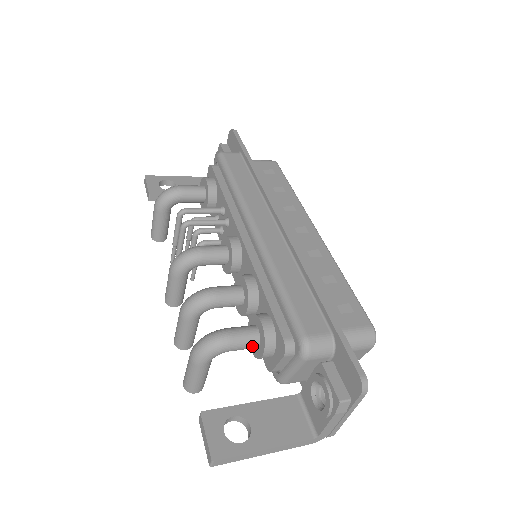
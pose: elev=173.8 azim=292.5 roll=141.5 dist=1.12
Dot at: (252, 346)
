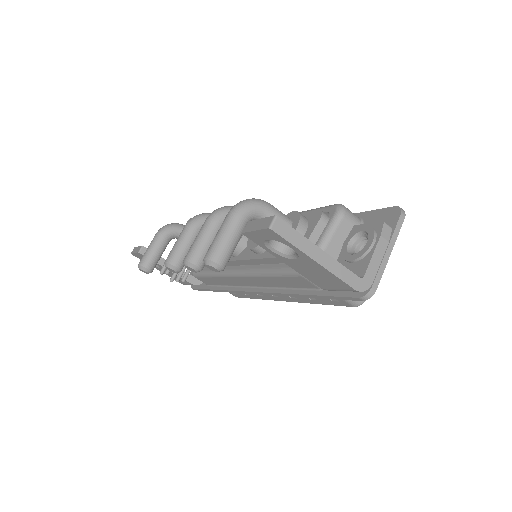
Dot at: occluded
